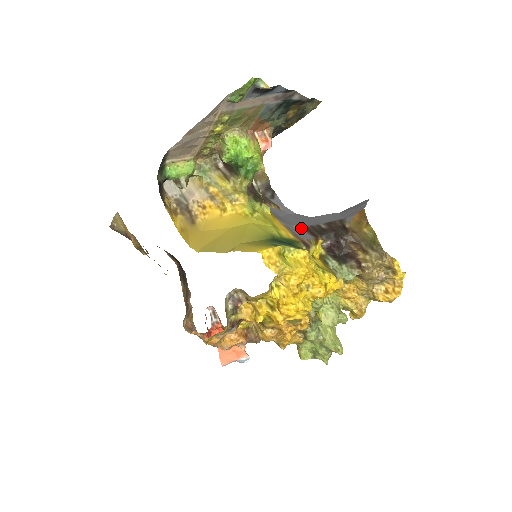
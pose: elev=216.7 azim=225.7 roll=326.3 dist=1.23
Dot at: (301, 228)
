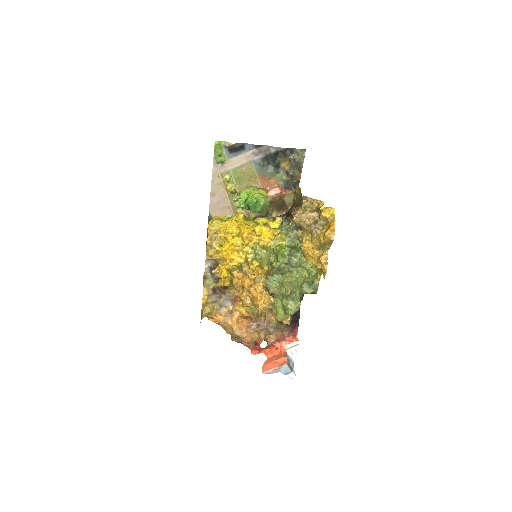
Dot at: occluded
